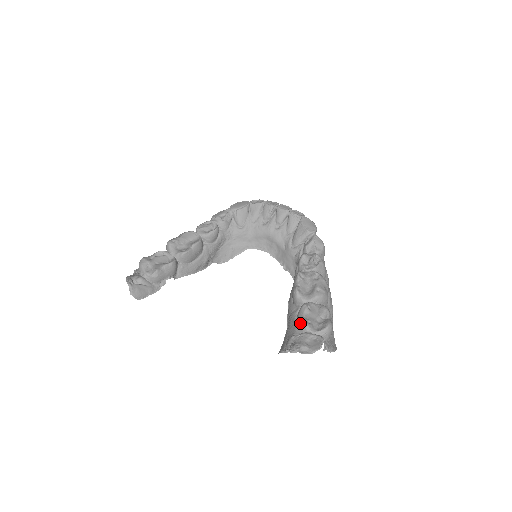
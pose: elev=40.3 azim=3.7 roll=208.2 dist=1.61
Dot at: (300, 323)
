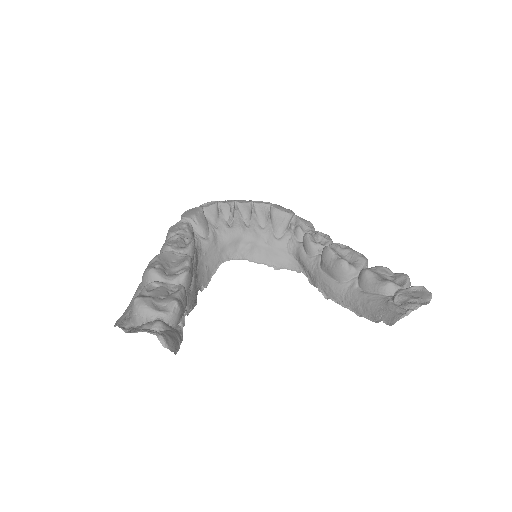
Dot at: (383, 285)
